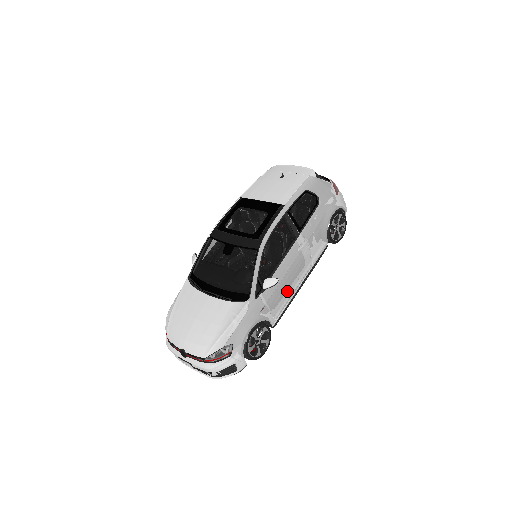
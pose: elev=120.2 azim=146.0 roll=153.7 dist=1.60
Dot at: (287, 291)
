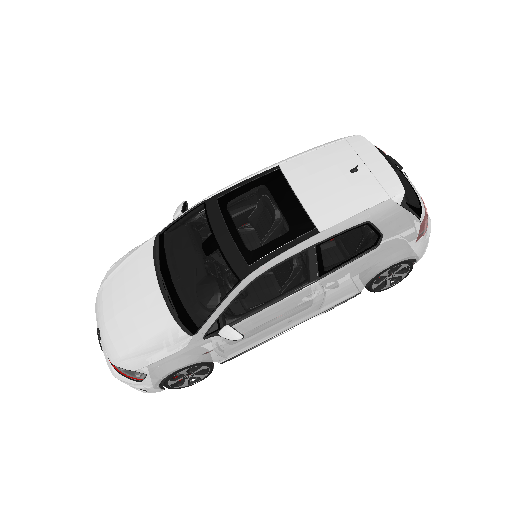
Dot at: (260, 336)
